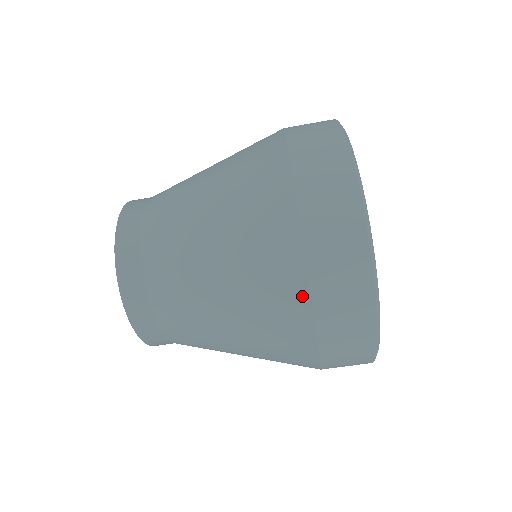
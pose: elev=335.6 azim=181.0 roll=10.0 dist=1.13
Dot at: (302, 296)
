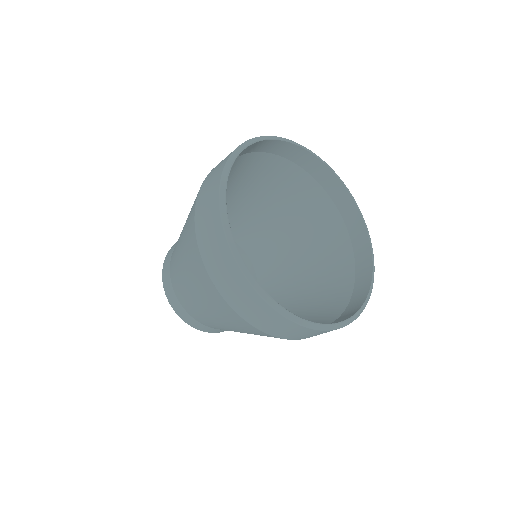
Dot at: (213, 287)
